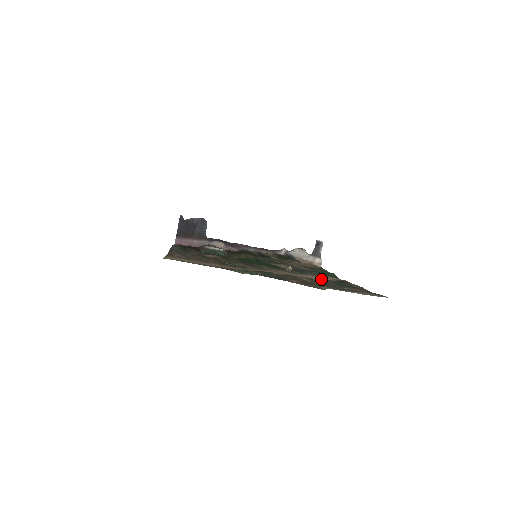
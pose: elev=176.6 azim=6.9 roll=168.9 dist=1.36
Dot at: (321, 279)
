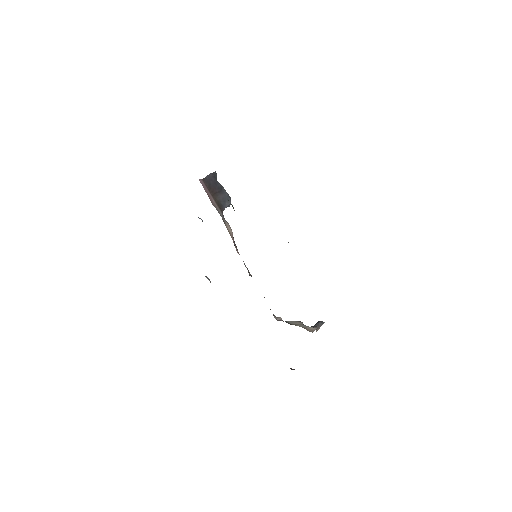
Dot at: occluded
